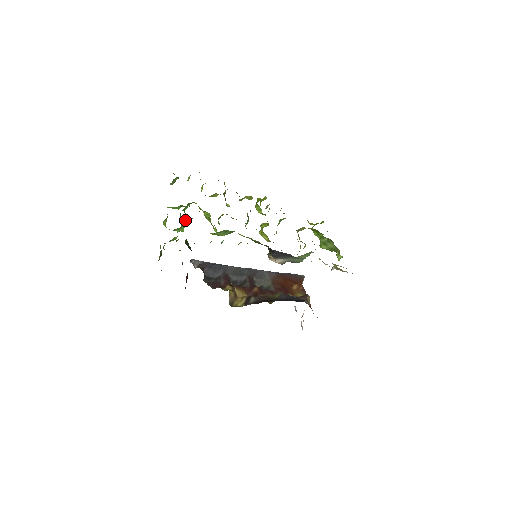
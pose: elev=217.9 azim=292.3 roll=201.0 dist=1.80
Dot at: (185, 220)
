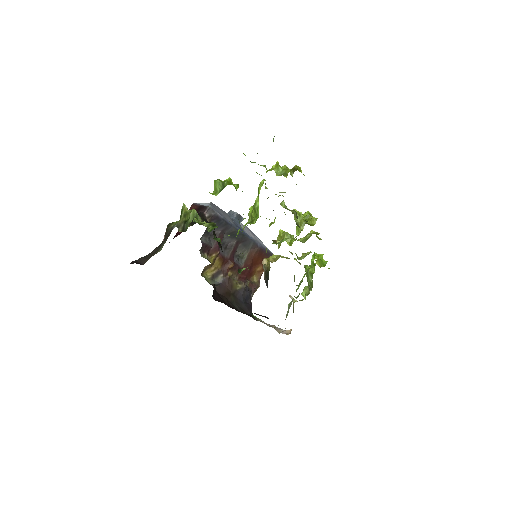
Dot at: (236, 189)
